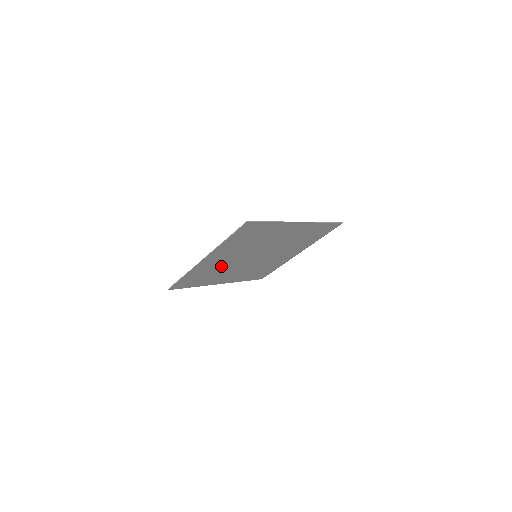
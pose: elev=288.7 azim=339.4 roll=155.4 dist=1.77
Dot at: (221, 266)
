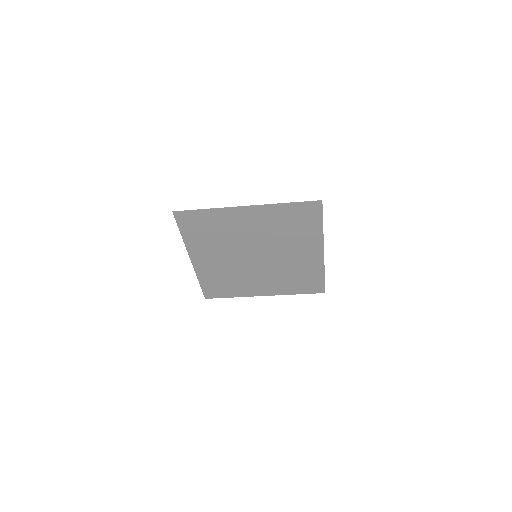
Dot at: (232, 235)
